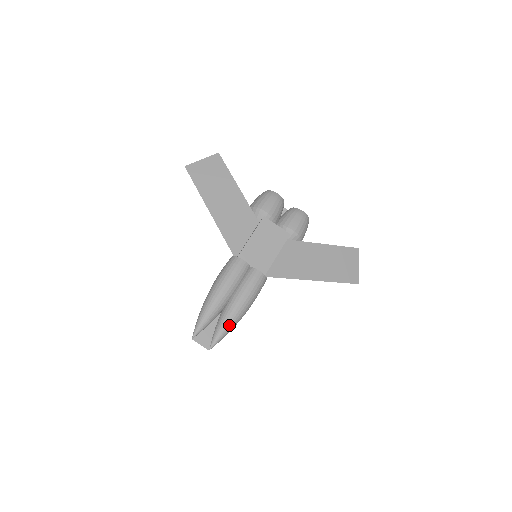
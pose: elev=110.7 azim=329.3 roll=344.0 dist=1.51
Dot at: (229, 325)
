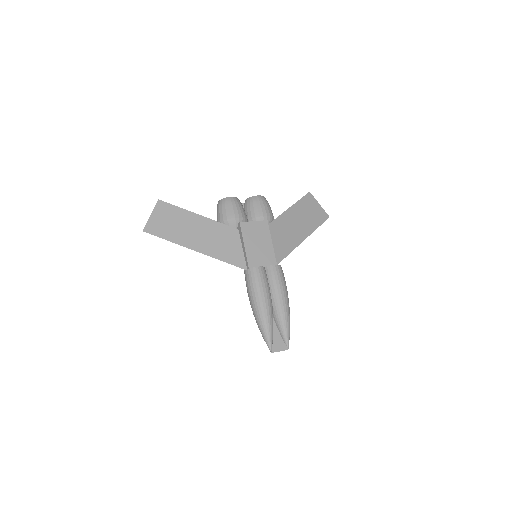
Dot at: (287, 321)
